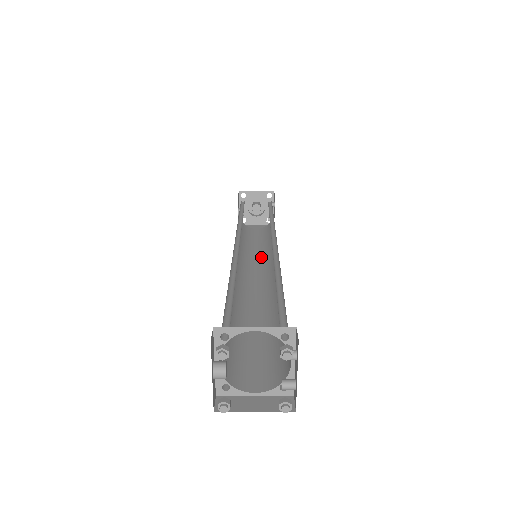
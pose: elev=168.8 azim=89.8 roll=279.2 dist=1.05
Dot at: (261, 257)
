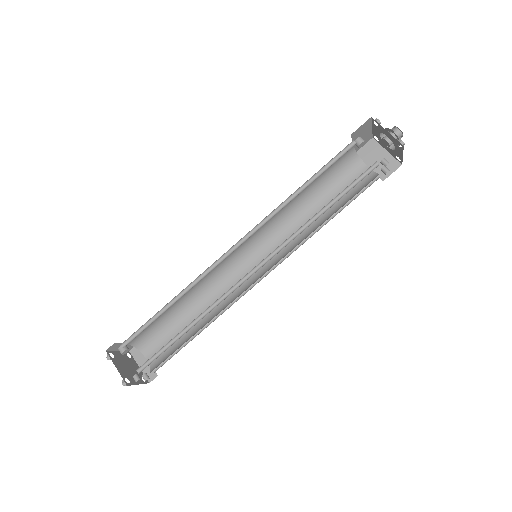
Dot at: occluded
